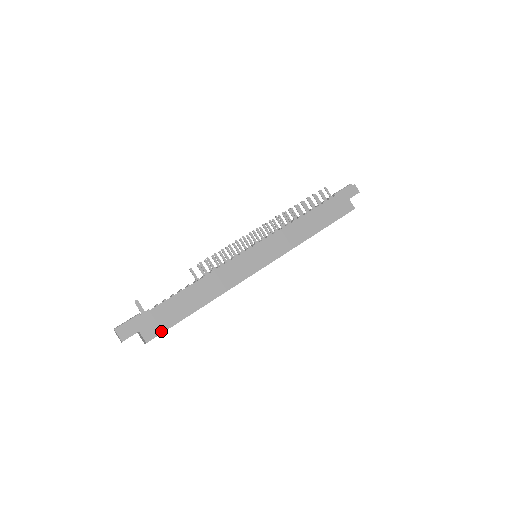
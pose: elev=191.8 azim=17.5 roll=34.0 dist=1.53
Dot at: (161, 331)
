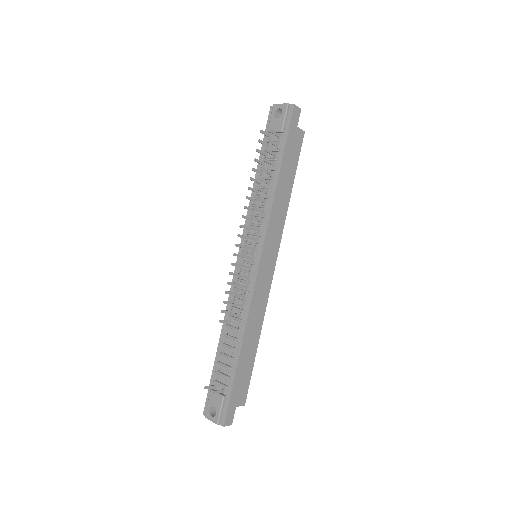
Dot at: (247, 388)
